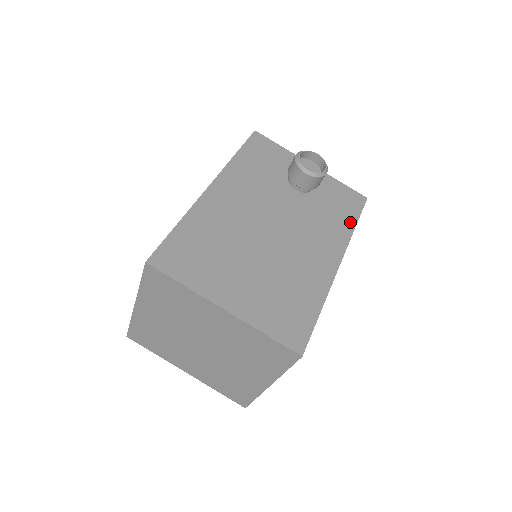
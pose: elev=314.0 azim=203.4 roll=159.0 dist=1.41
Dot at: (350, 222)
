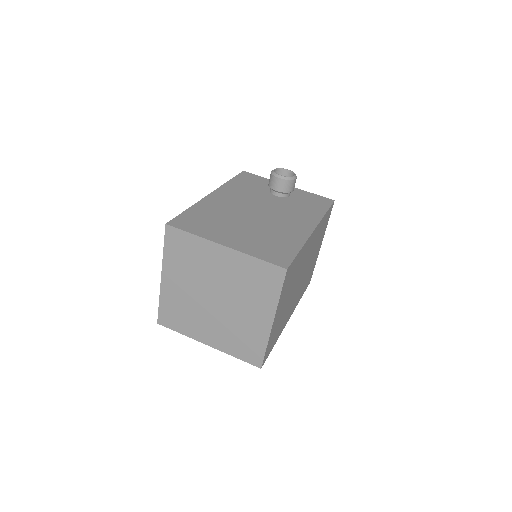
Dot at: (321, 211)
